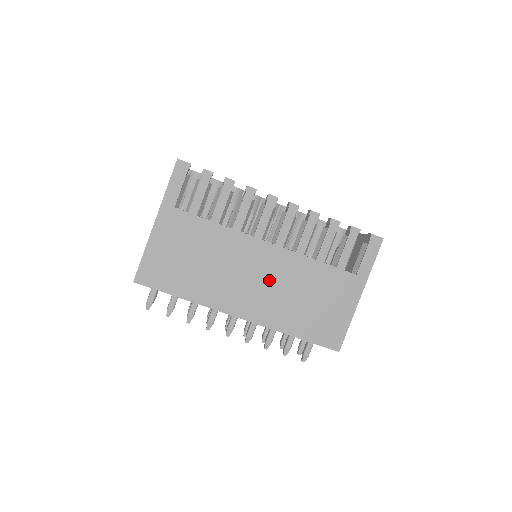
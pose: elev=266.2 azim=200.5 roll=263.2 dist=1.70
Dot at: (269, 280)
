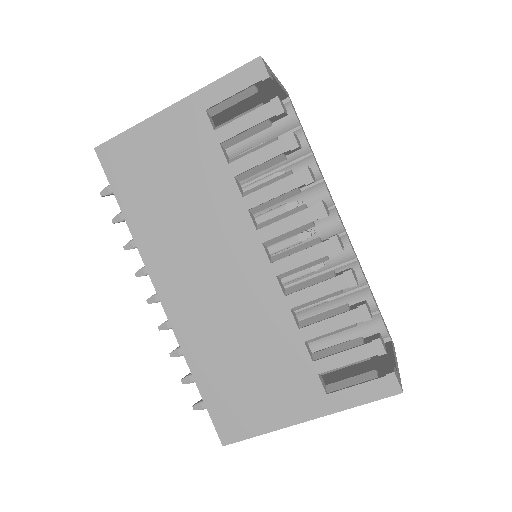
Dot at: (226, 293)
